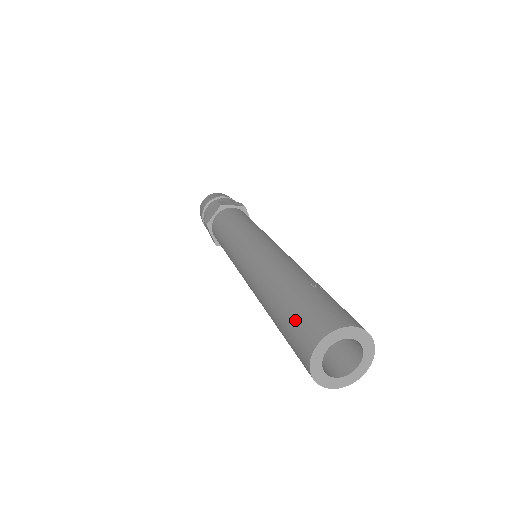
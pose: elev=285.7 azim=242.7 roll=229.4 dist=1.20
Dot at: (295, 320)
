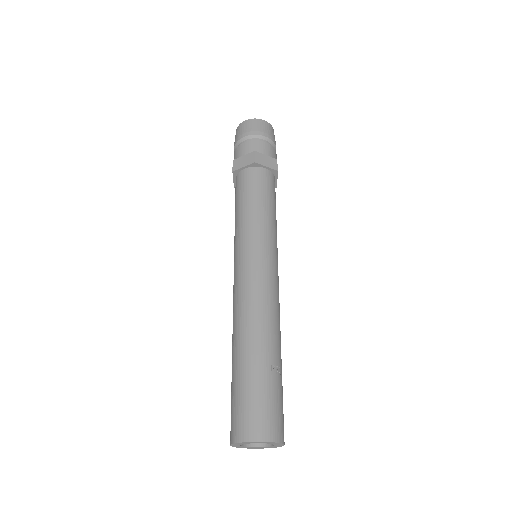
Dot at: (241, 400)
